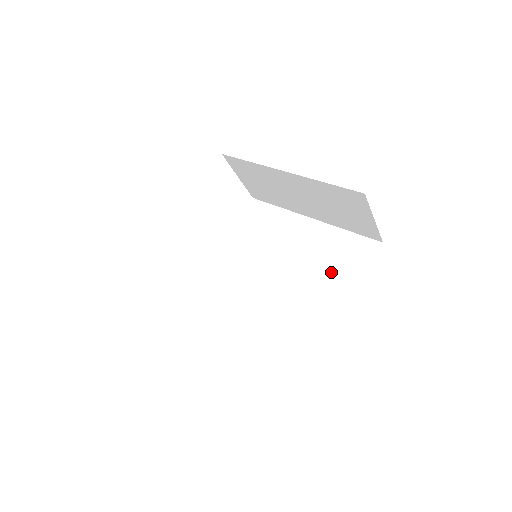
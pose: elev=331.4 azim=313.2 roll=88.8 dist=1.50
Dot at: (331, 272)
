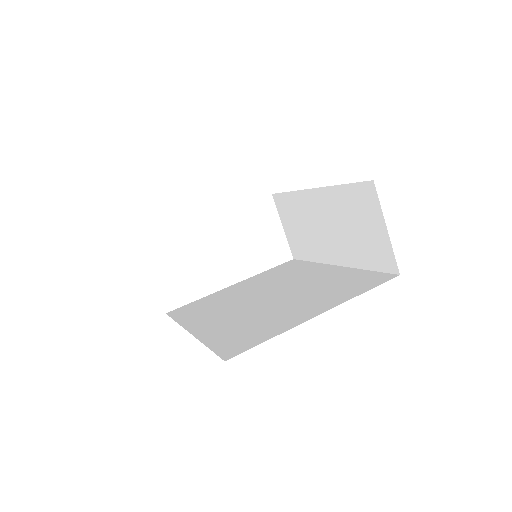
Dot at: (330, 292)
